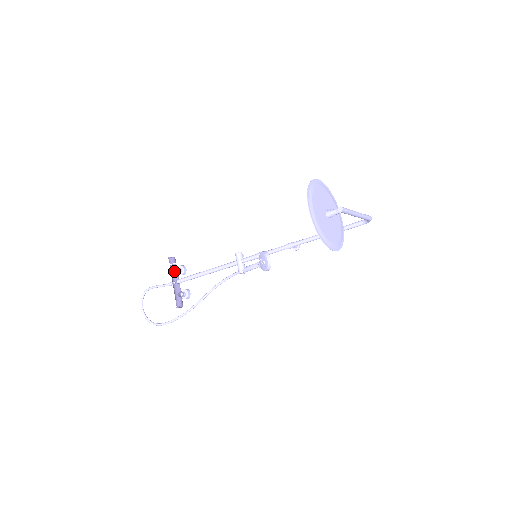
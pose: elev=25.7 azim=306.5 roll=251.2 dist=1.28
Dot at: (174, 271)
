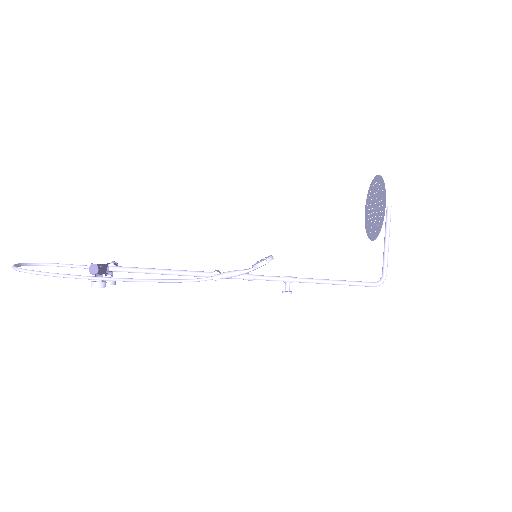
Dot at: (105, 271)
